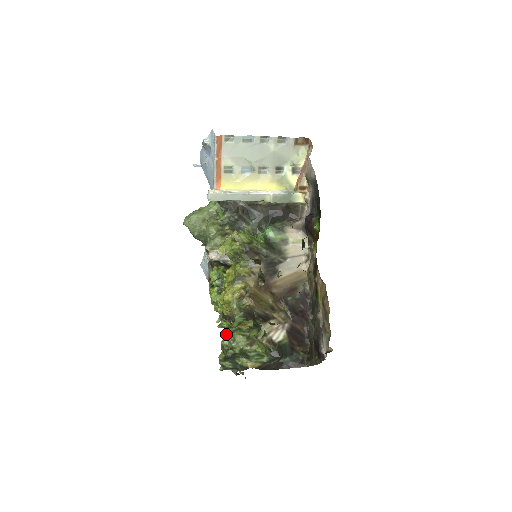
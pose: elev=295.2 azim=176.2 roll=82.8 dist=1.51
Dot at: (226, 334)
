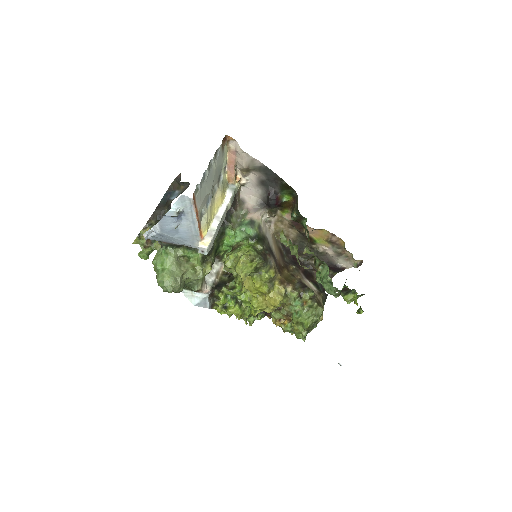
Dot at: (303, 319)
